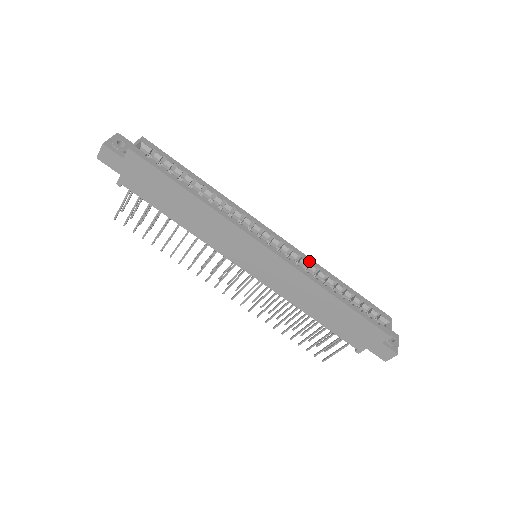
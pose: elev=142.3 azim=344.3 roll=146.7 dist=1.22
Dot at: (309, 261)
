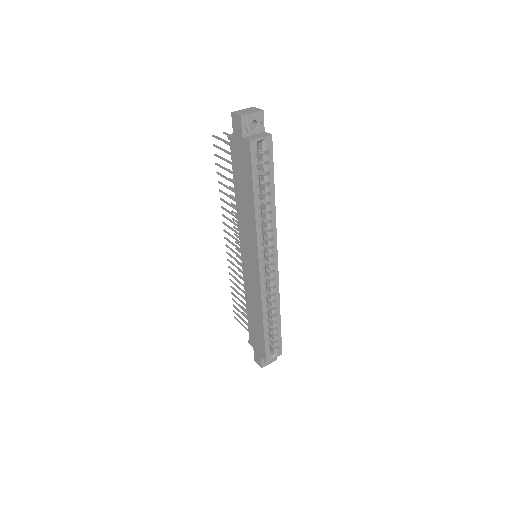
Dot at: (276, 293)
